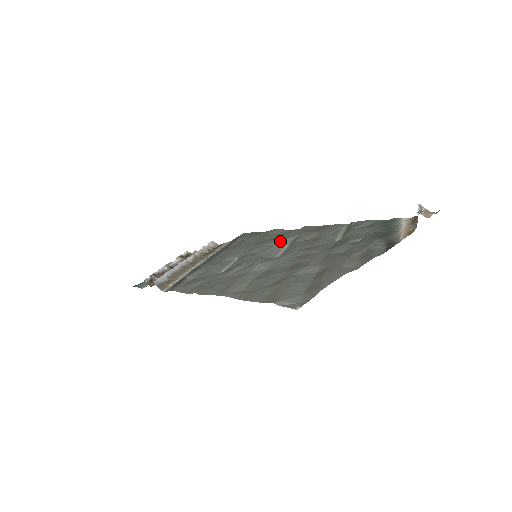
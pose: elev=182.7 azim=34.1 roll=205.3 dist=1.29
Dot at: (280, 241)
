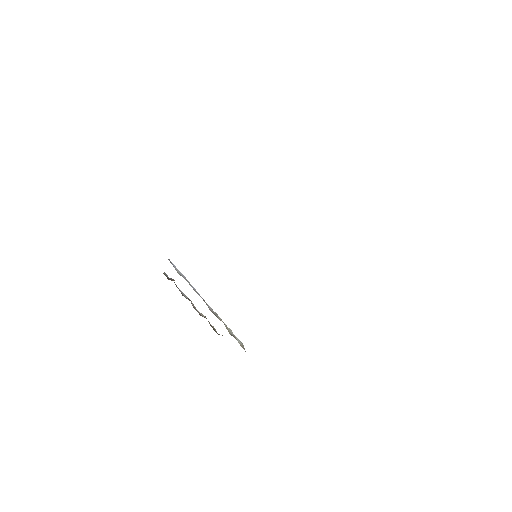
Dot at: occluded
